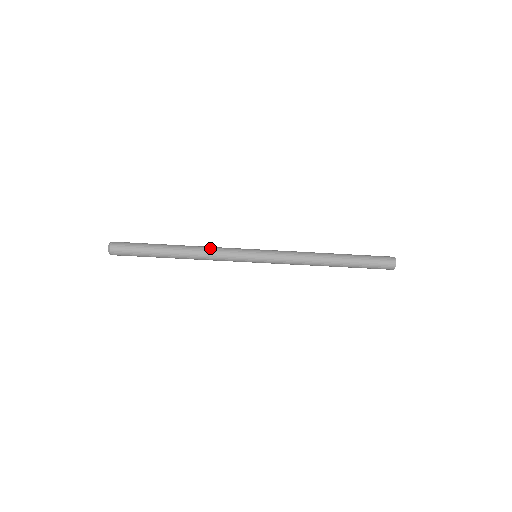
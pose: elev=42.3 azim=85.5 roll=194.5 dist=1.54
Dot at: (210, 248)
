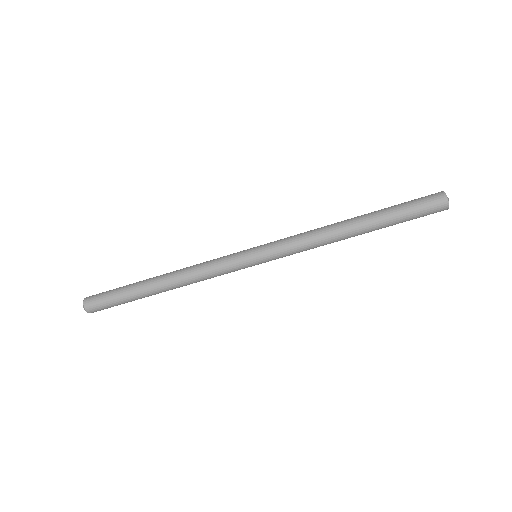
Dot at: (196, 268)
